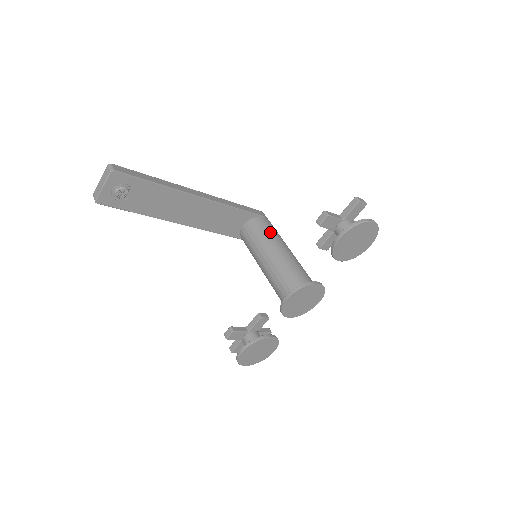
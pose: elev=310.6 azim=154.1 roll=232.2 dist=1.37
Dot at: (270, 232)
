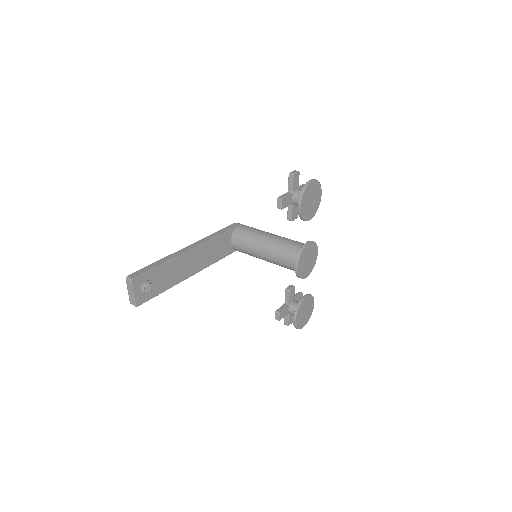
Dot at: (252, 233)
